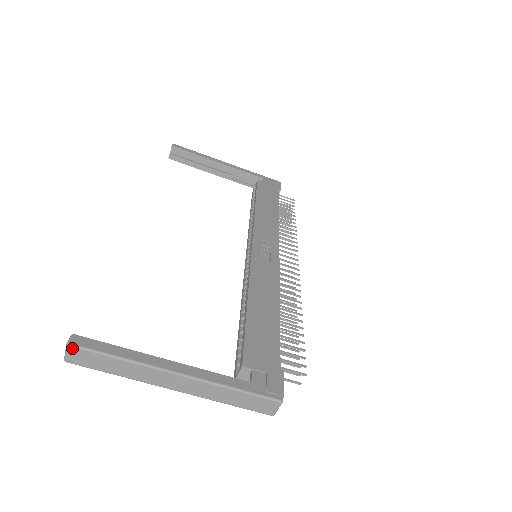
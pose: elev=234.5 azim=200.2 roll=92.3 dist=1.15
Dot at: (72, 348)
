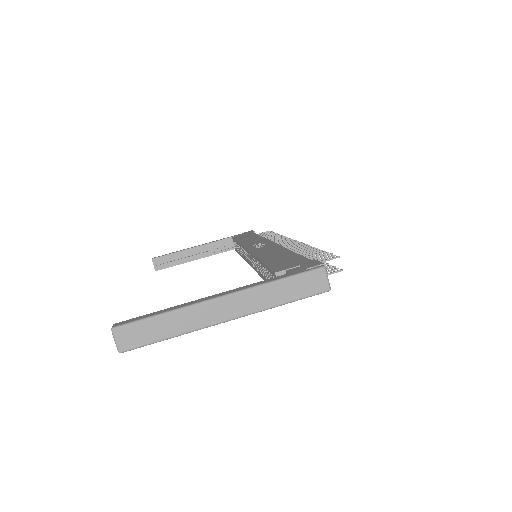
Dot at: (117, 330)
